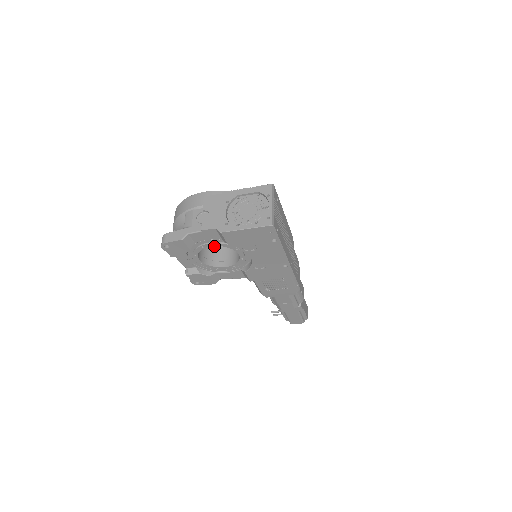
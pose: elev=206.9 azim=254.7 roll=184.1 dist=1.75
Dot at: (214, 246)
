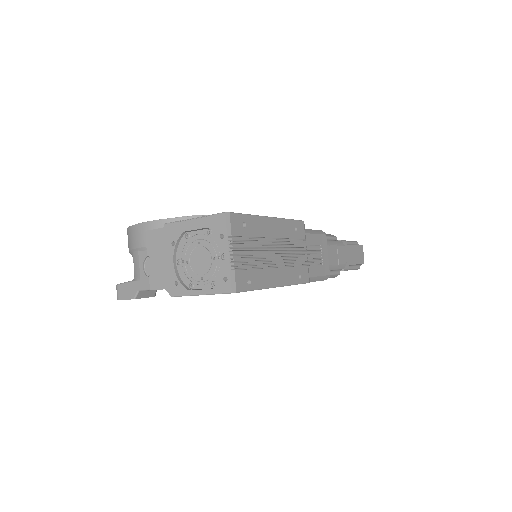
Dot at: occluded
